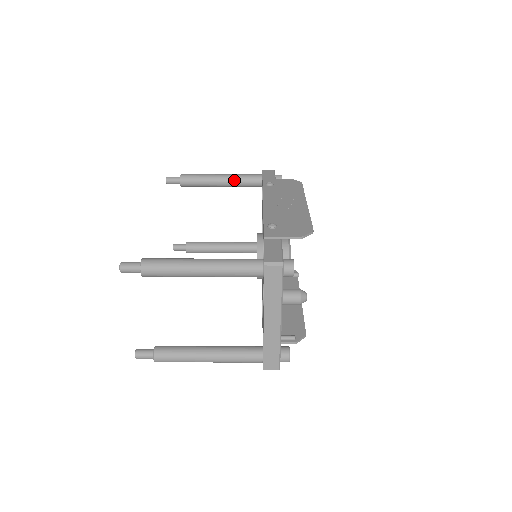
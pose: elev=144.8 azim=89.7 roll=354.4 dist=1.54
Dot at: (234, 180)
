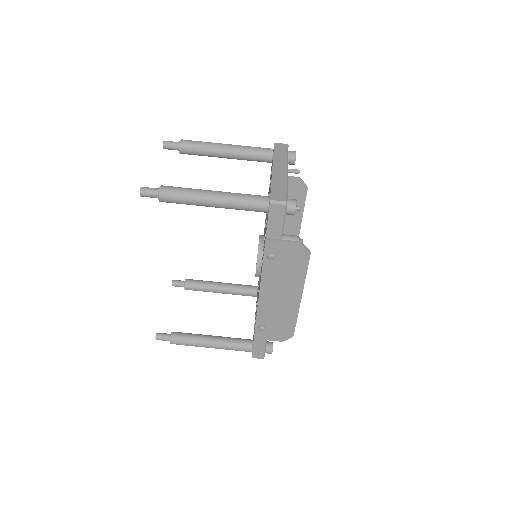
Dot at: occluded
